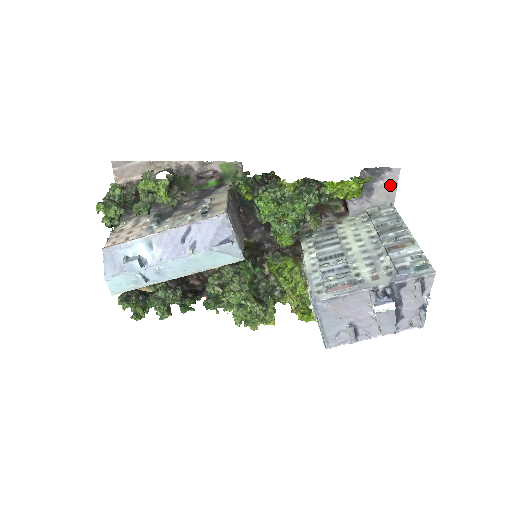
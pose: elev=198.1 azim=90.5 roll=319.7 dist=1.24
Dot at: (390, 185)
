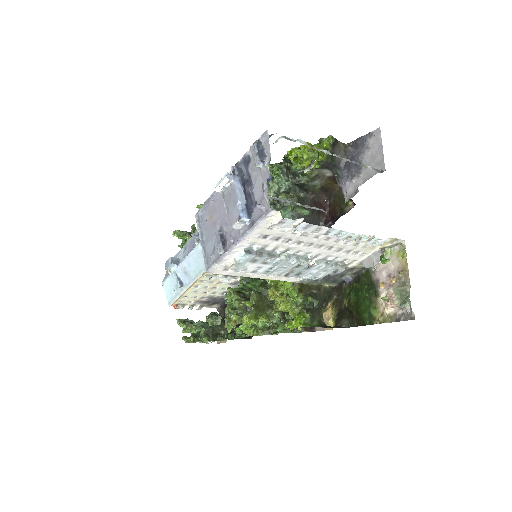
Dot at: (376, 150)
